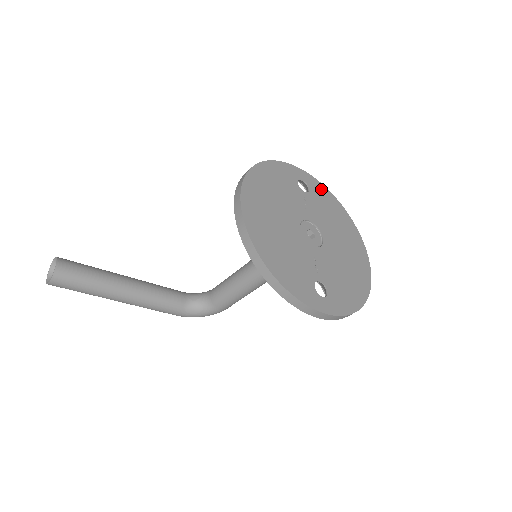
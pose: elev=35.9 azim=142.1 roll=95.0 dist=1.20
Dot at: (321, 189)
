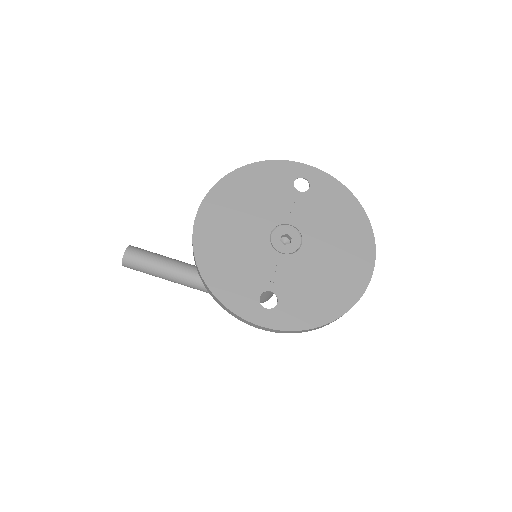
Dot at: (331, 185)
